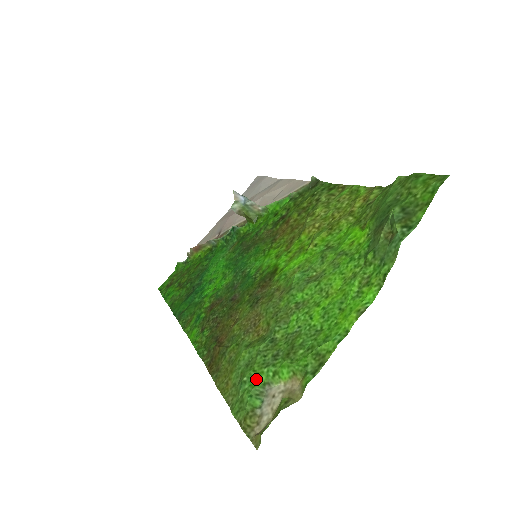
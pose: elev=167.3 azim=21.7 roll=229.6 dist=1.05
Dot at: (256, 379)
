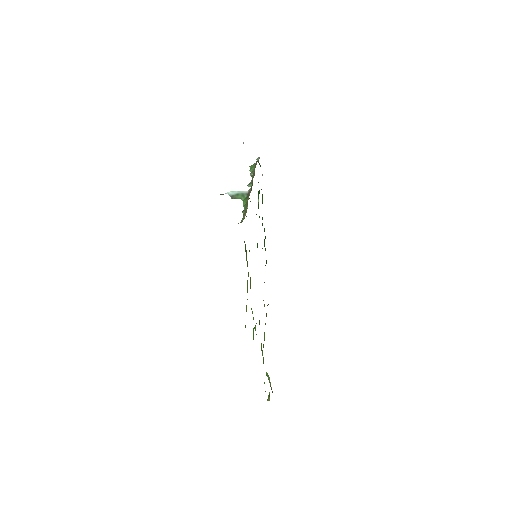
Dot at: occluded
